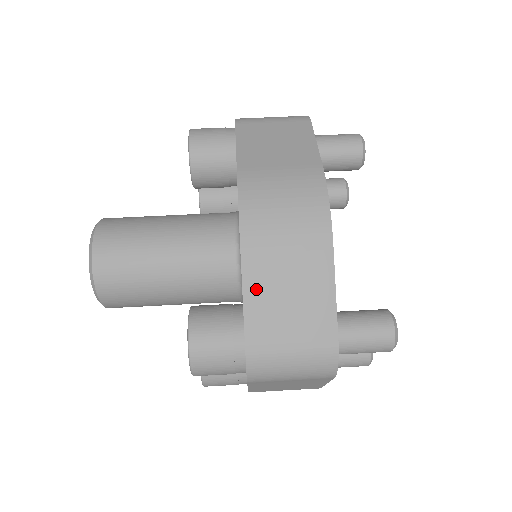
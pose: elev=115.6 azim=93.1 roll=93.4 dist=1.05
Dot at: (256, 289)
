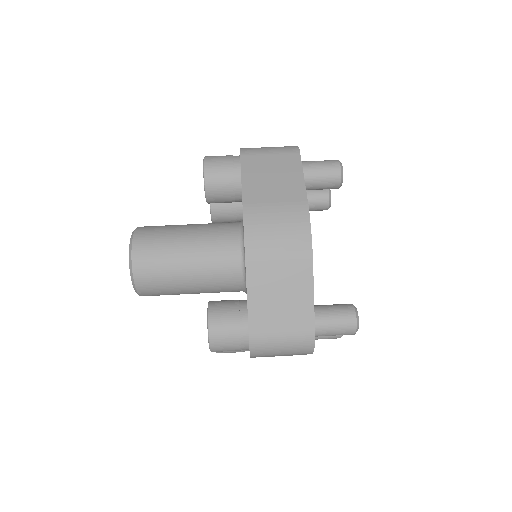
Dot at: (257, 295)
